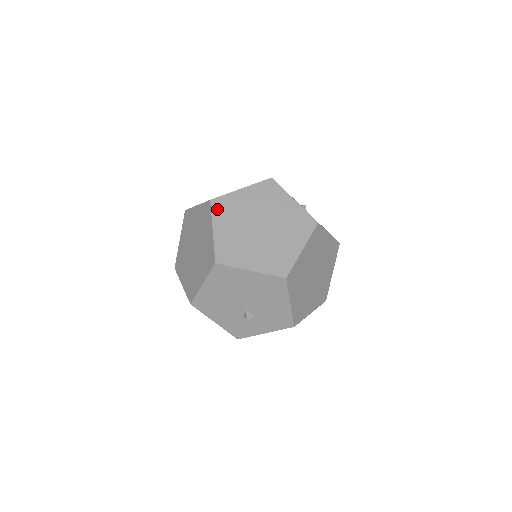
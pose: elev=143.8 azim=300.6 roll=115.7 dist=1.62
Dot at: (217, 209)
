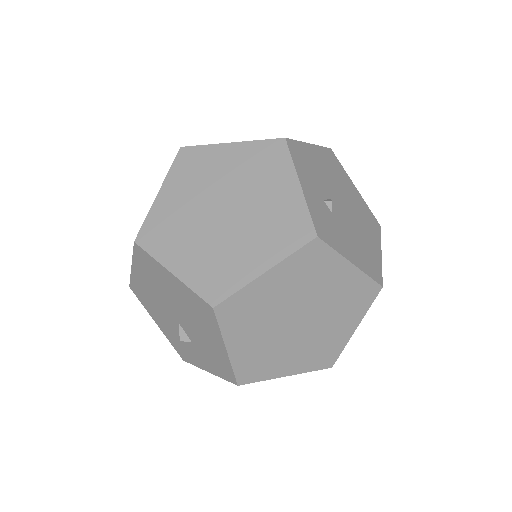
Dot at: (181, 163)
